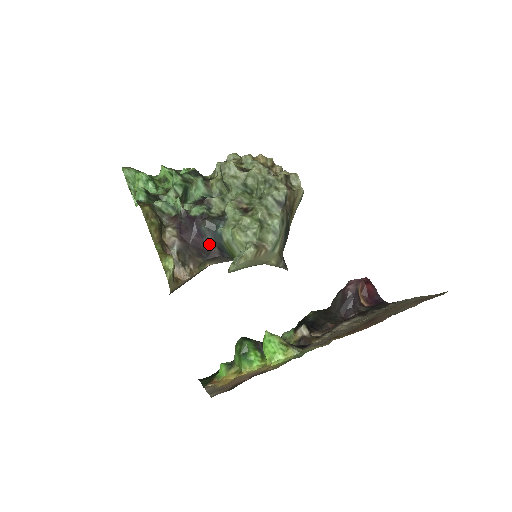
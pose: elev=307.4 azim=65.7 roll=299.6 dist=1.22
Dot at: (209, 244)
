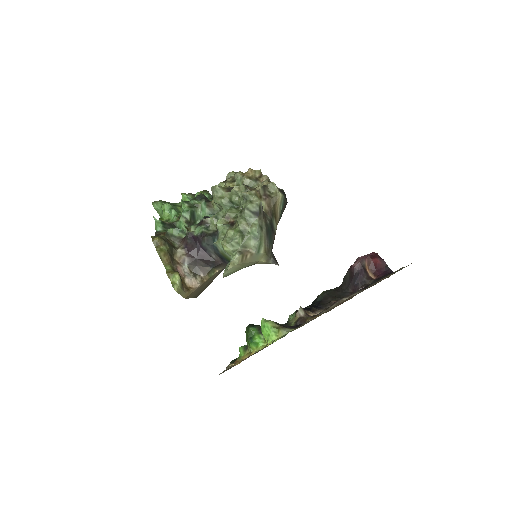
Dot at: (212, 255)
